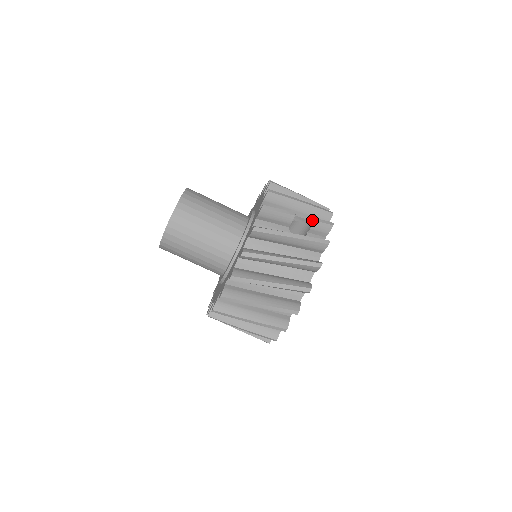
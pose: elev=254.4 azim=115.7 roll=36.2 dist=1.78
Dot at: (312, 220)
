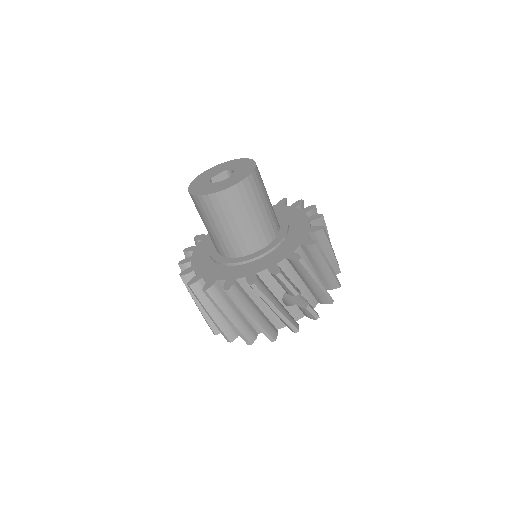
Dot at: (306, 305)
